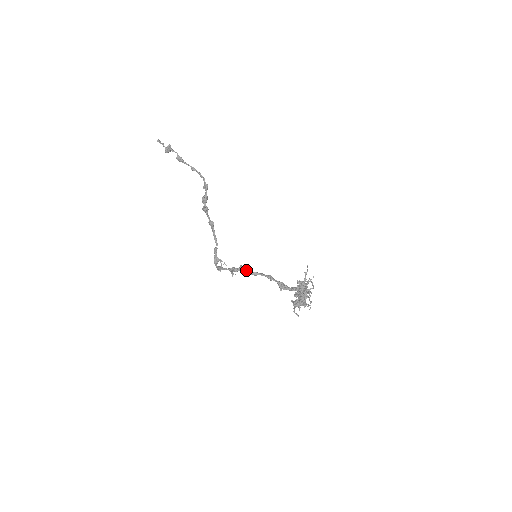
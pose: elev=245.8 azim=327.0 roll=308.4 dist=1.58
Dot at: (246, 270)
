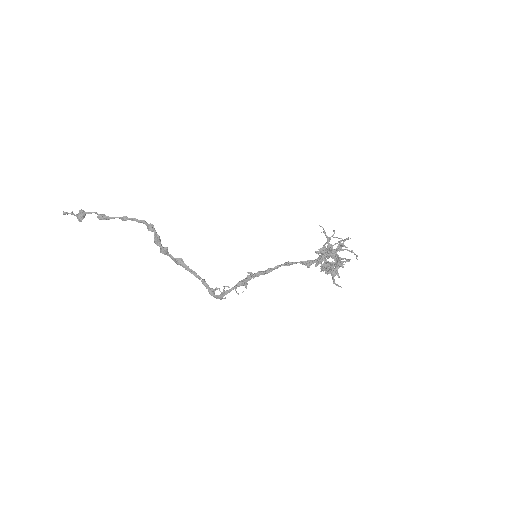
Dot at: (257, 272)
